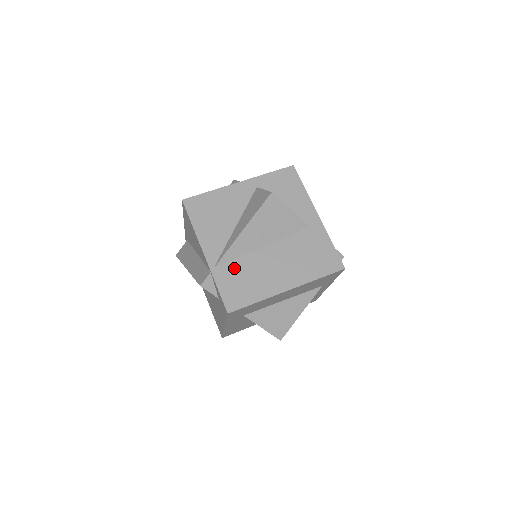
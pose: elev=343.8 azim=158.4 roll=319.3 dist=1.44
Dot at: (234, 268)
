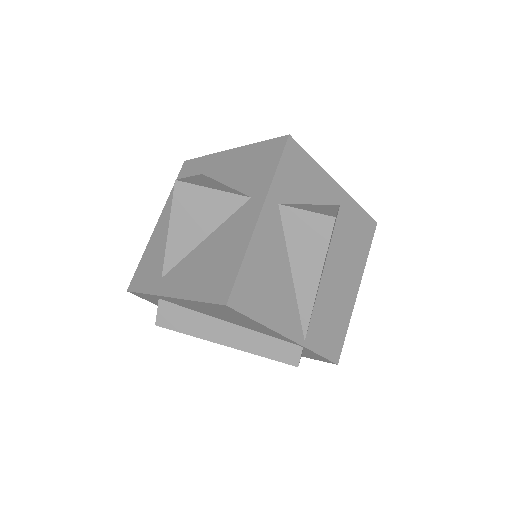
Dot at: (317, 321)
